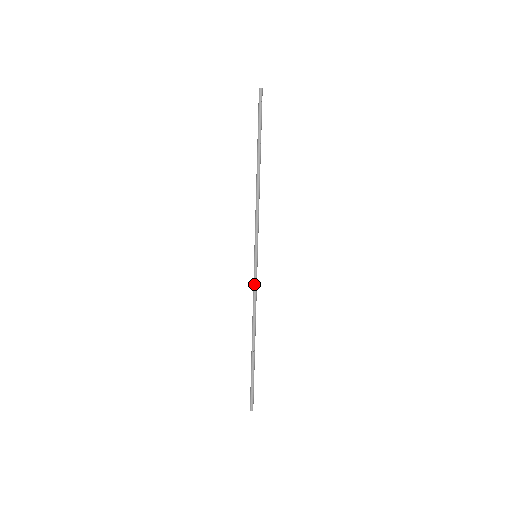
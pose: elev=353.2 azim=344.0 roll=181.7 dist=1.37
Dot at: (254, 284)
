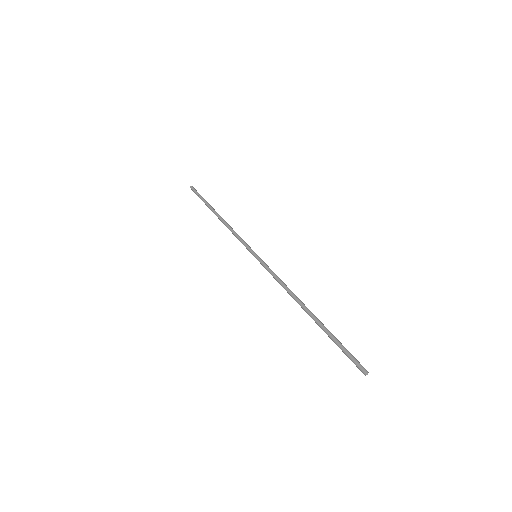
Dot at: (269, 272)
